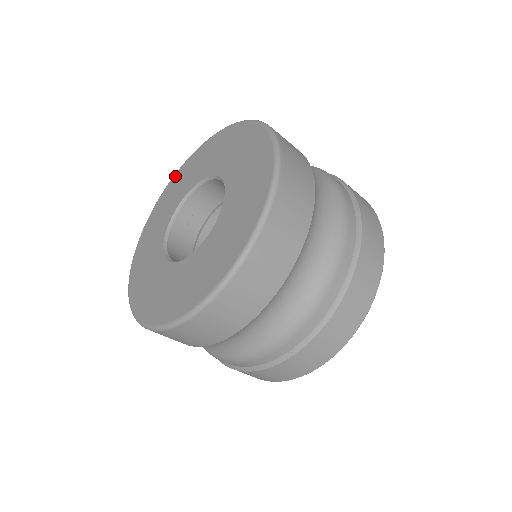
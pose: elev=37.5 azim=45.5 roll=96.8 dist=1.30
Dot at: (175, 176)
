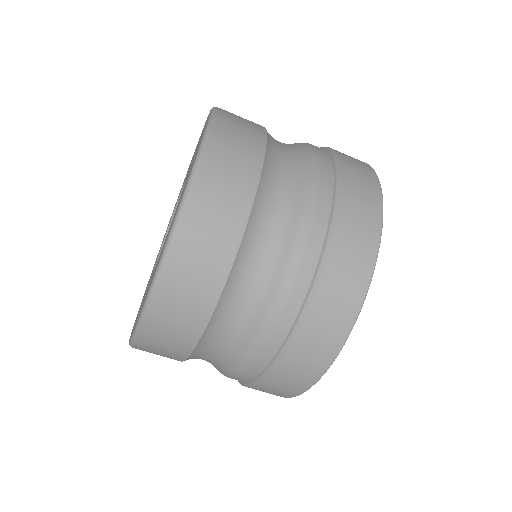
Dot at: occluded
